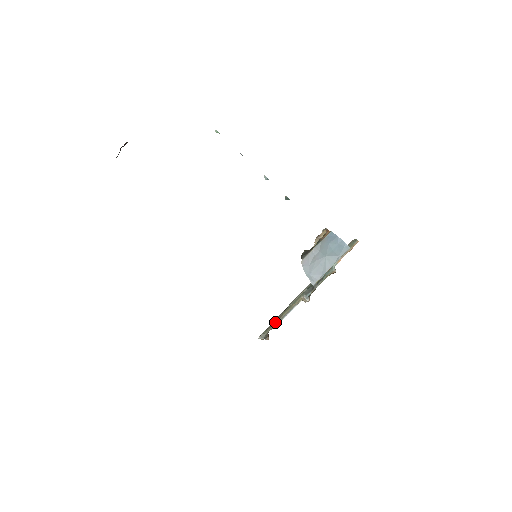
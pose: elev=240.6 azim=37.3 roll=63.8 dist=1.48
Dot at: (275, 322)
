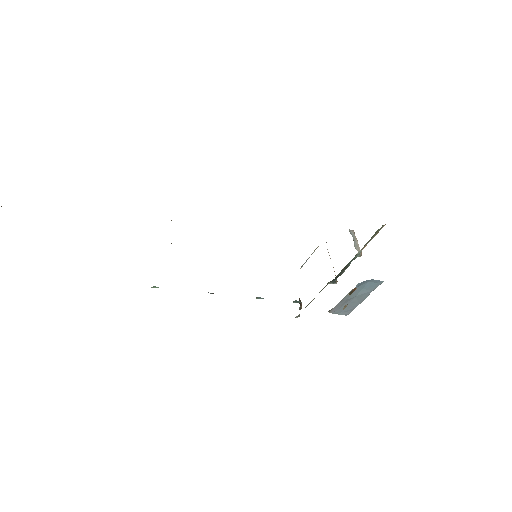
Dot at: (306, 306)
